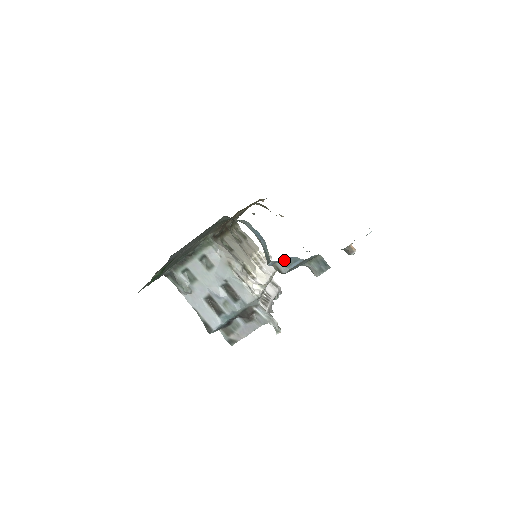
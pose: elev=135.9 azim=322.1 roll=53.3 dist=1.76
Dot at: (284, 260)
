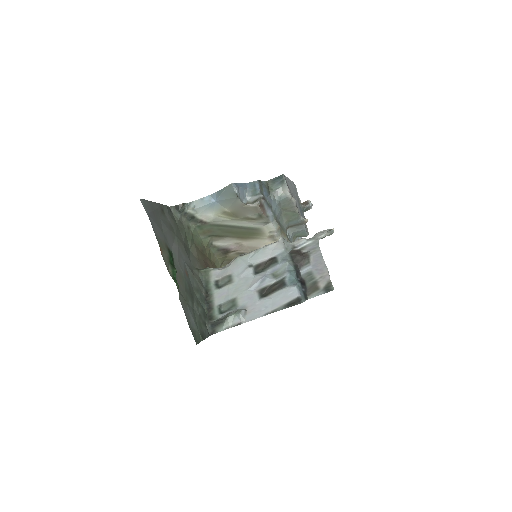
Dot at: (247, 192)
